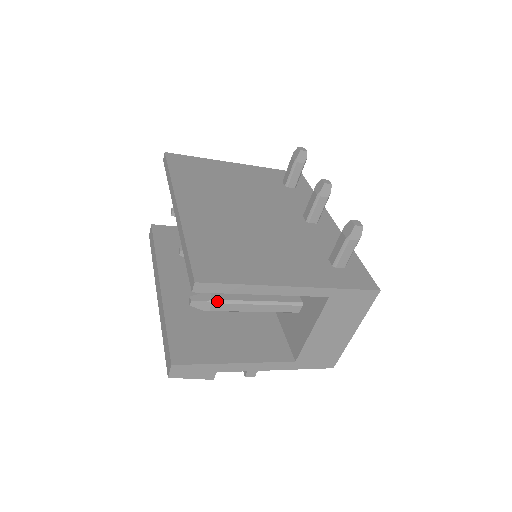
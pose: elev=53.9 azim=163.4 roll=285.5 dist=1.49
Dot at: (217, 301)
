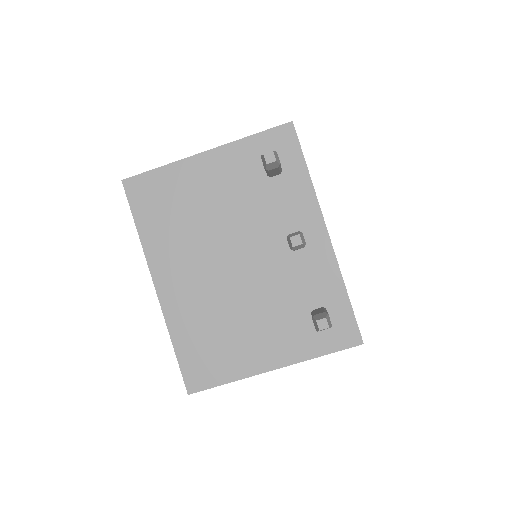
Dot at: occluded
